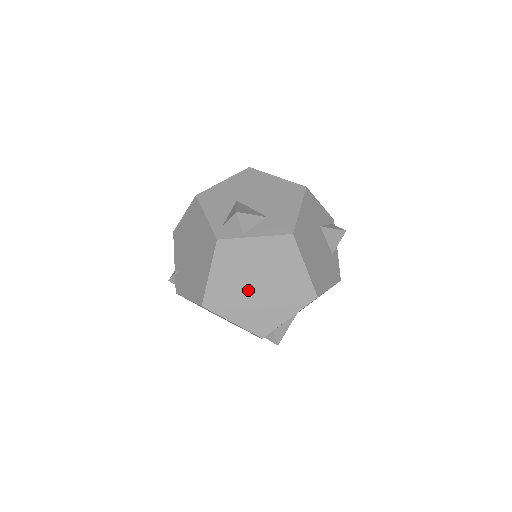
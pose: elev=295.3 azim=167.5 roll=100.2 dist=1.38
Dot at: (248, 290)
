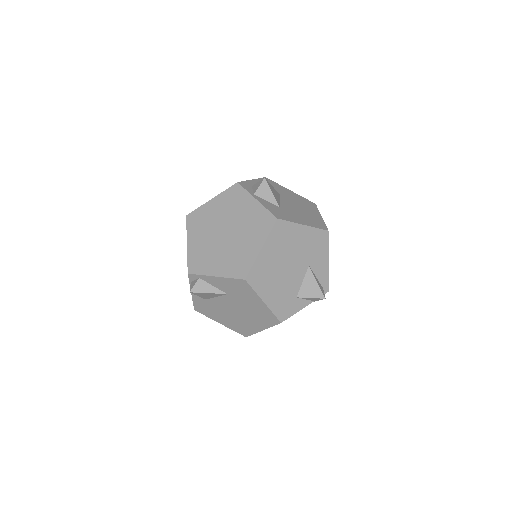
Dot at: (217, 231)
